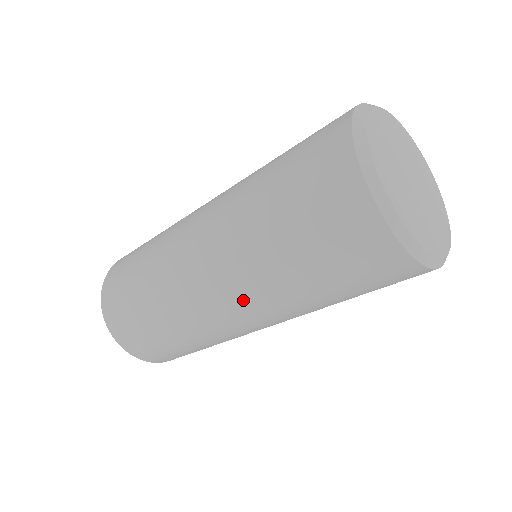
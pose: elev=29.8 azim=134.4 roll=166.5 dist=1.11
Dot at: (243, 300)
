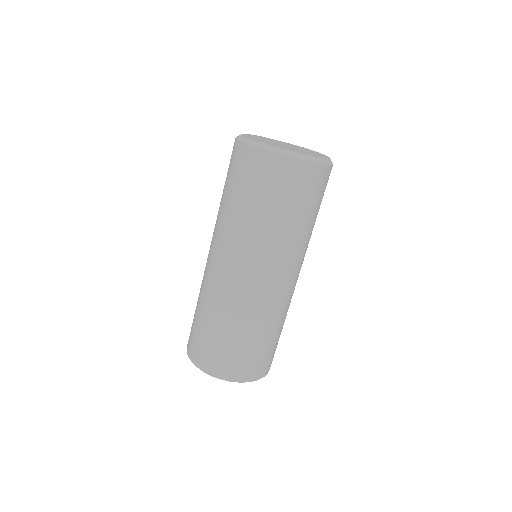
Dot at: (214, 241)
